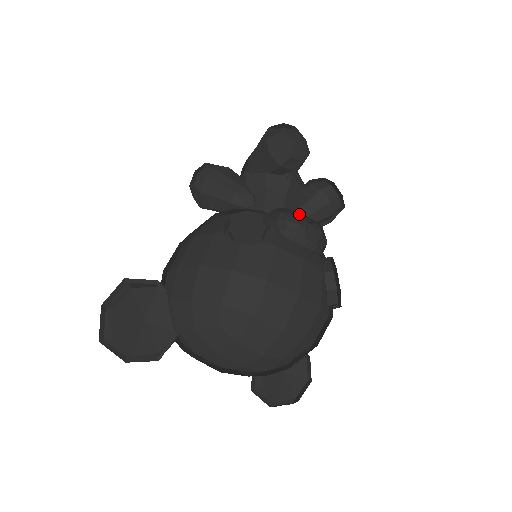
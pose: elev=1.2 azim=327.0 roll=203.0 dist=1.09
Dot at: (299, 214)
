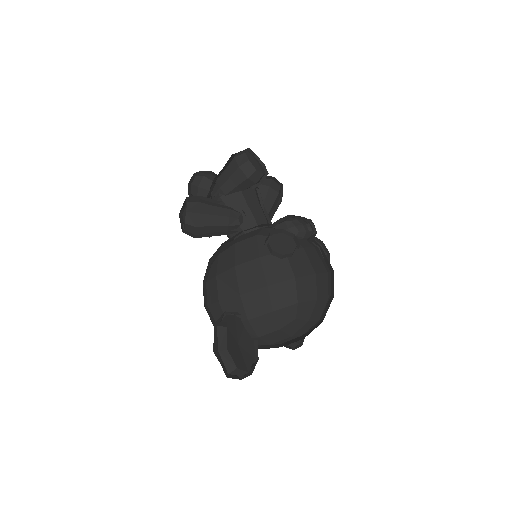
Dot at: (291, 216)
